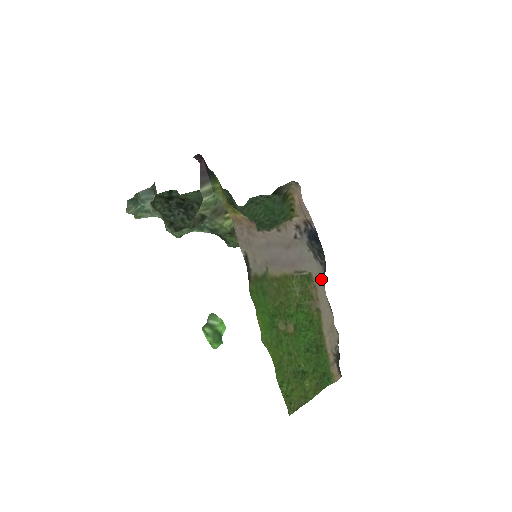
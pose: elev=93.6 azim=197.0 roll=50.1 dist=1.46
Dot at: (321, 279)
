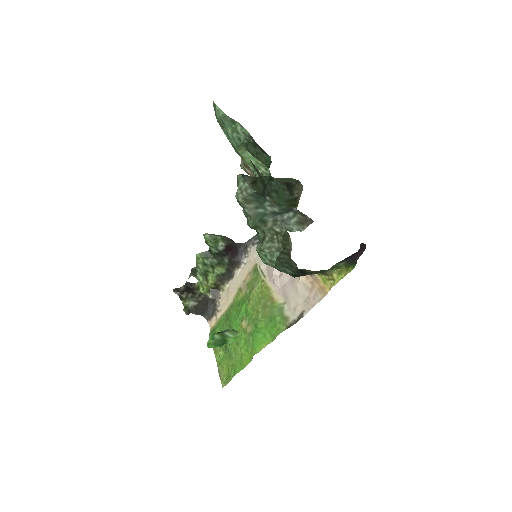
Dot at: (249, 260)
